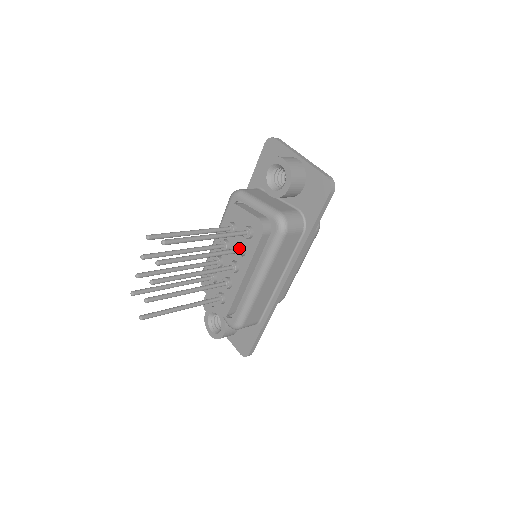
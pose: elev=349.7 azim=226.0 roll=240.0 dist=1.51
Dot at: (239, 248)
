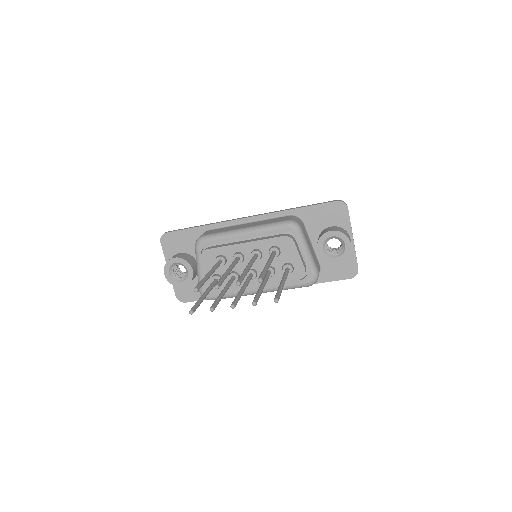
Dot at: (271, 272)
